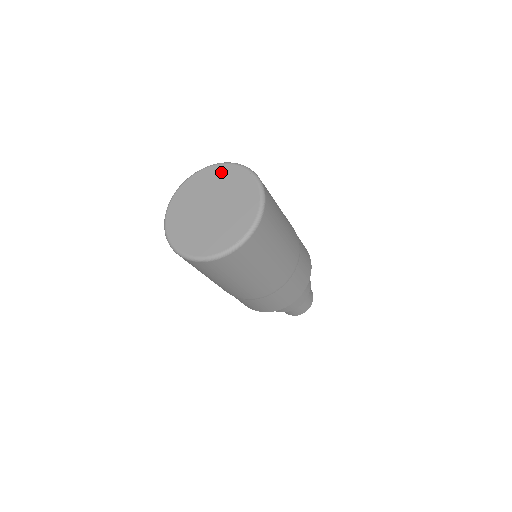
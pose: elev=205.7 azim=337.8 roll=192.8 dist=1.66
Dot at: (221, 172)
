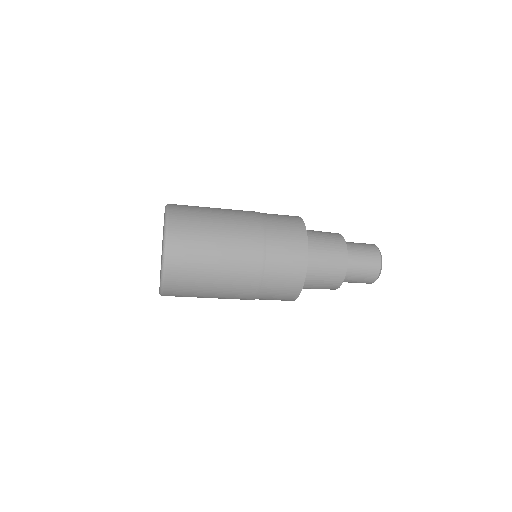
Dot at: occluded
